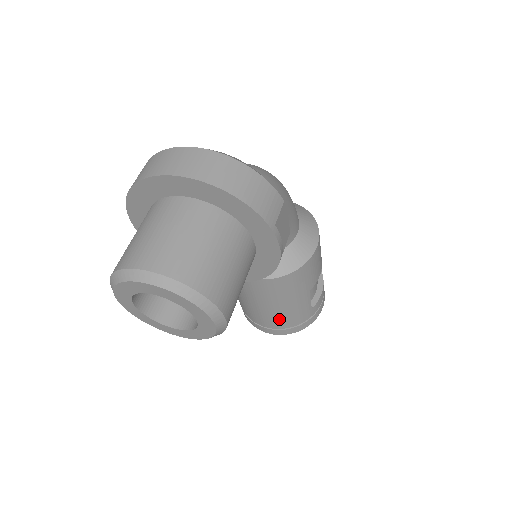
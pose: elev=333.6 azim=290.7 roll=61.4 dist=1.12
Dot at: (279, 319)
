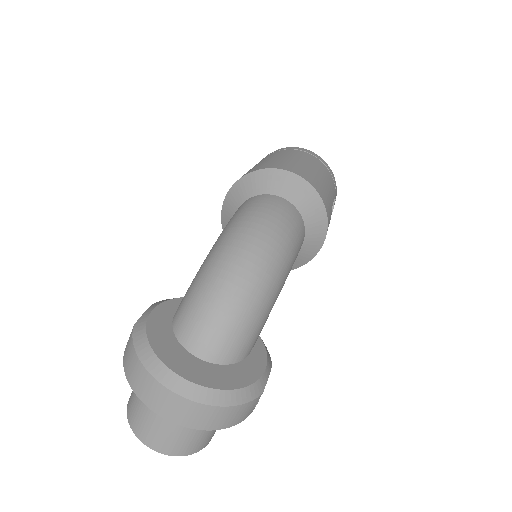
Dot at: occluded
